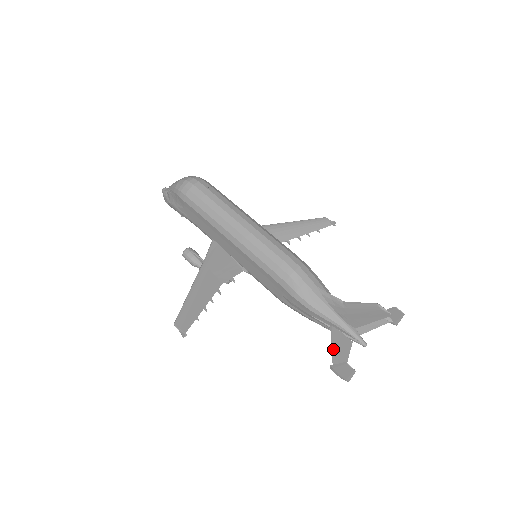
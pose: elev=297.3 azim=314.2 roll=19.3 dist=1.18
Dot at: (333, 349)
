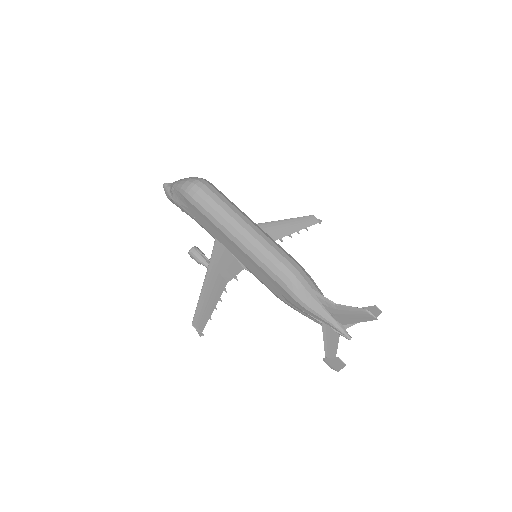
Dot at: (325, 343)
